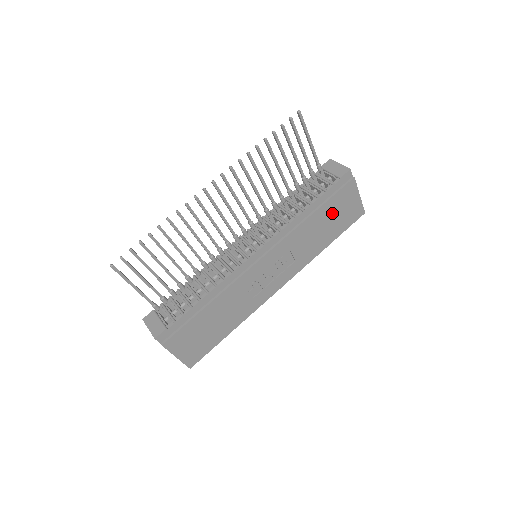
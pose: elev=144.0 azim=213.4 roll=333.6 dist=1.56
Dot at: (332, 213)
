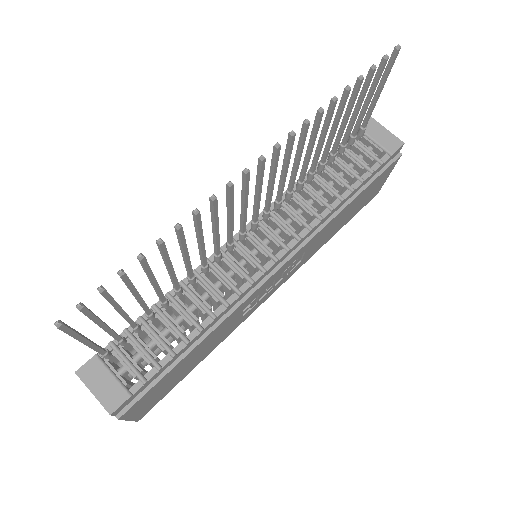
Dot at: (360, 199)
